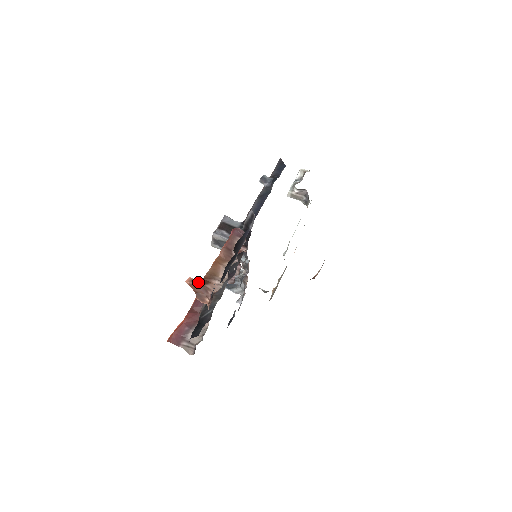
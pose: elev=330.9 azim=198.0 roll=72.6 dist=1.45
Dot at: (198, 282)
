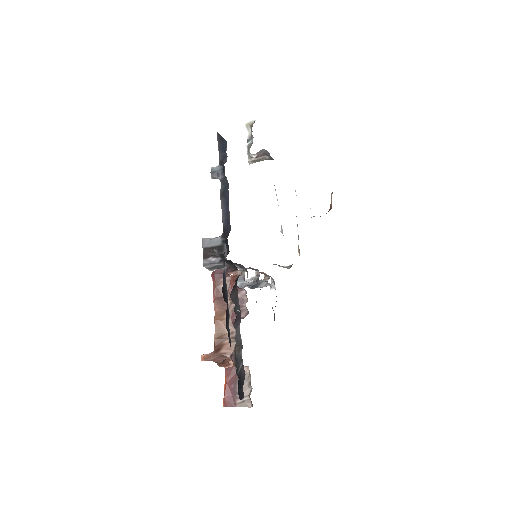
Dot at: (212, 354)
